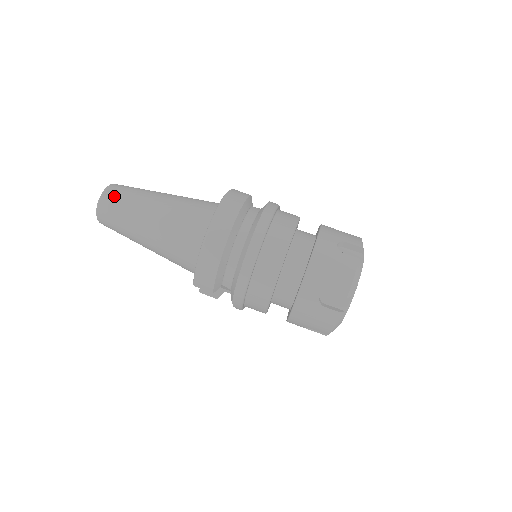
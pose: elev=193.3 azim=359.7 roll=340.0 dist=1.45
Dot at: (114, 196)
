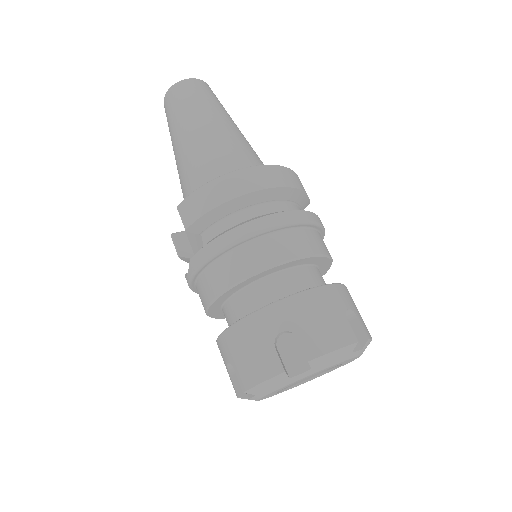
Dot at: (201, 88)
